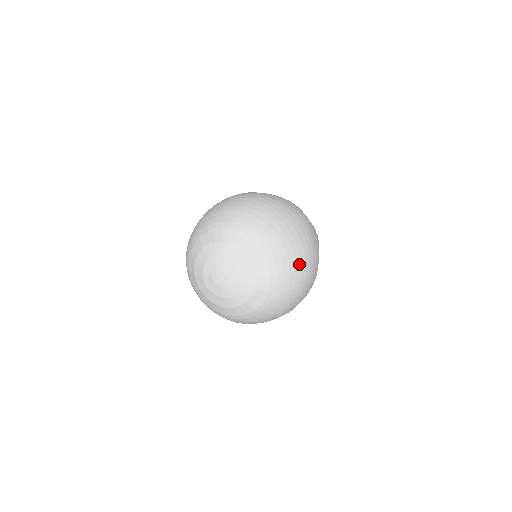
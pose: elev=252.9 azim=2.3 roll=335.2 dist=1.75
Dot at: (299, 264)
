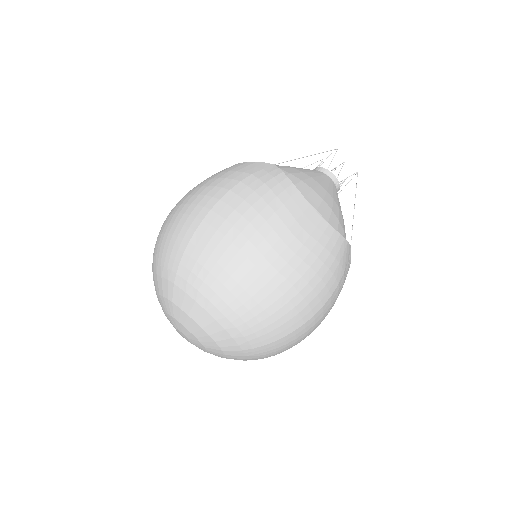
Dot at: (237, 270)
